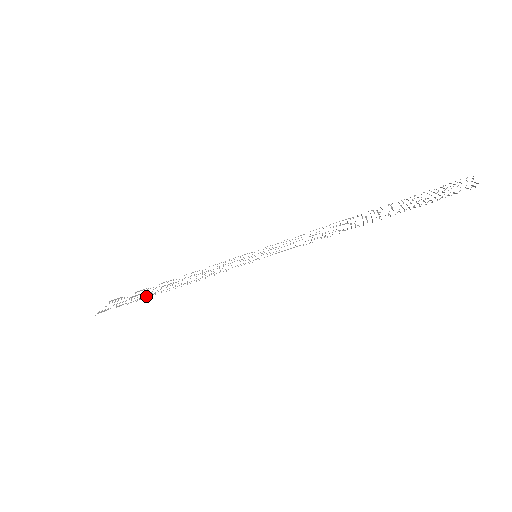
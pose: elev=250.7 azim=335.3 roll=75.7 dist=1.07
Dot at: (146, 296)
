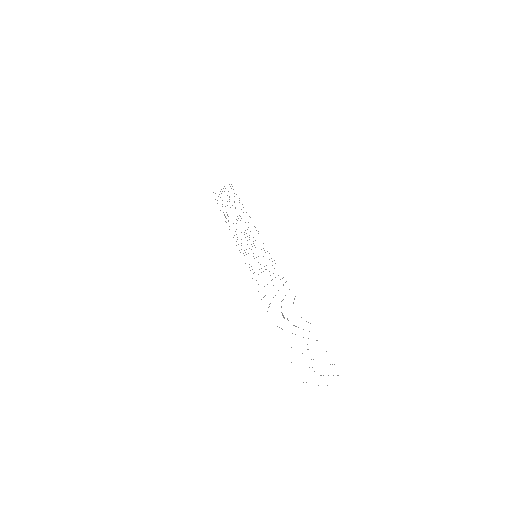
Dot at: occluded
